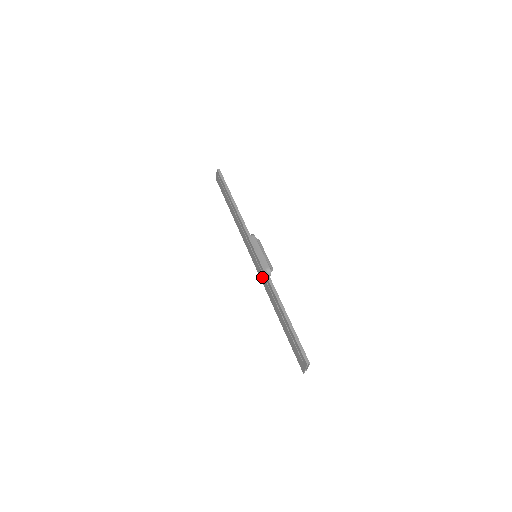
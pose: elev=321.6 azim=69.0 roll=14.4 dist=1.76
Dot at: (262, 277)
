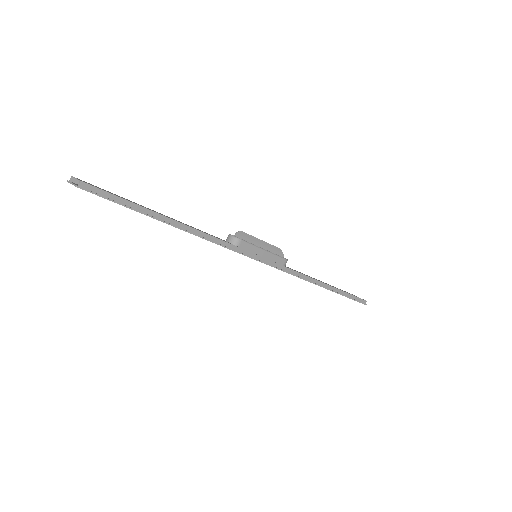
Dot at: occluded
